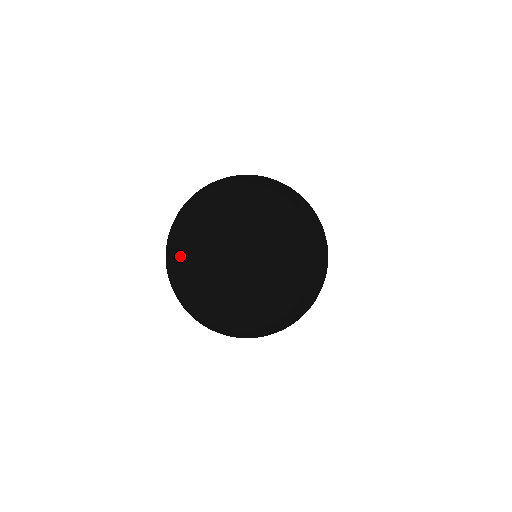
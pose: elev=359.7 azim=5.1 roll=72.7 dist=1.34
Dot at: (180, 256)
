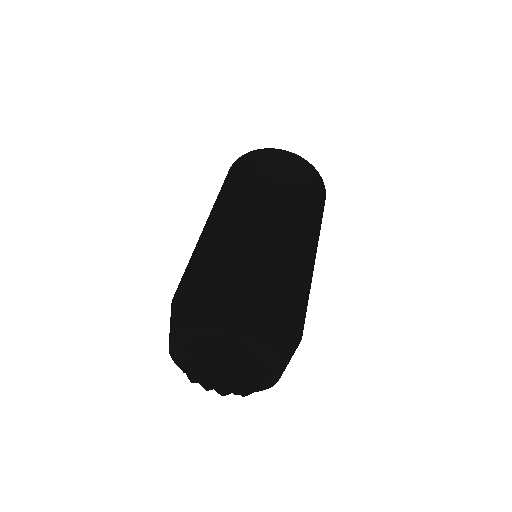
Dot at: (187, 351)
